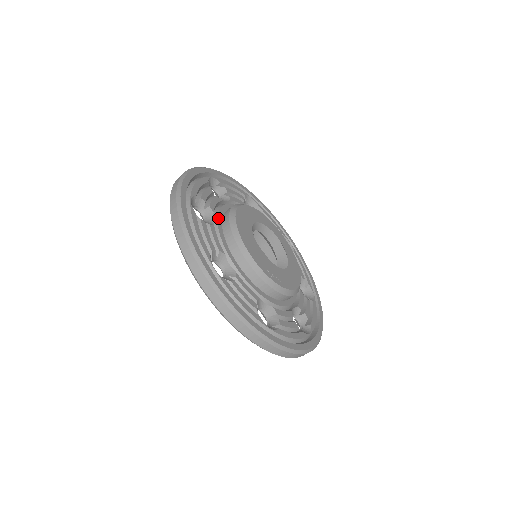
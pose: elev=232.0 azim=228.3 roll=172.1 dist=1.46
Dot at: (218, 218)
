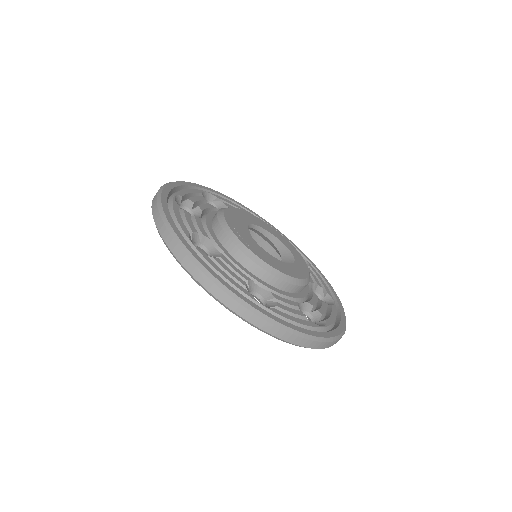
Dot at: occluded
